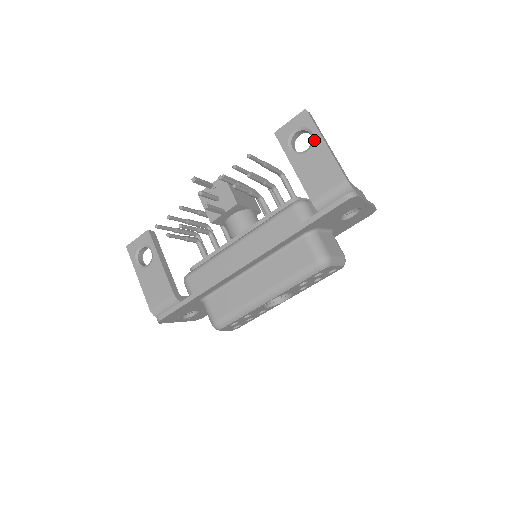
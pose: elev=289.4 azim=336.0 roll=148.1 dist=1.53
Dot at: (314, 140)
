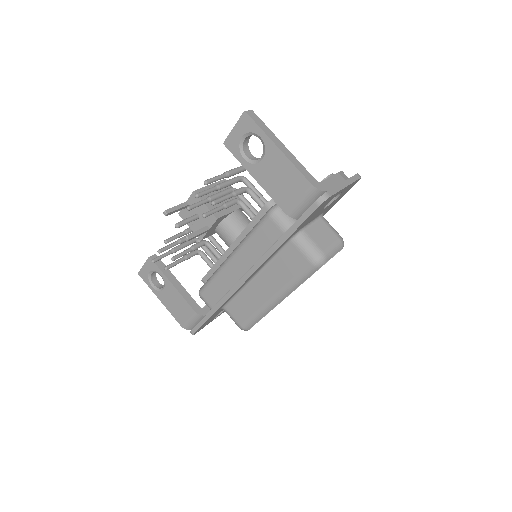
Dot at: (265, 146)
